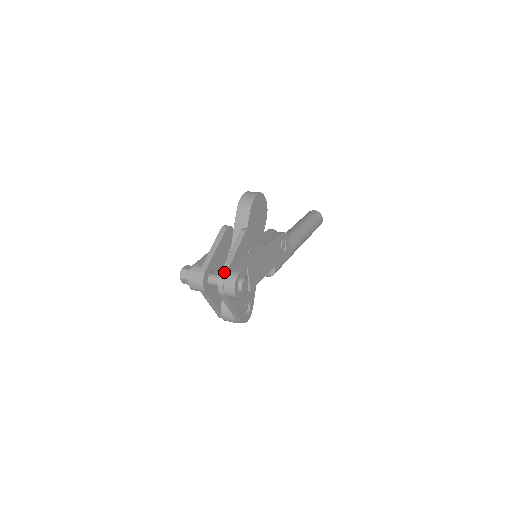
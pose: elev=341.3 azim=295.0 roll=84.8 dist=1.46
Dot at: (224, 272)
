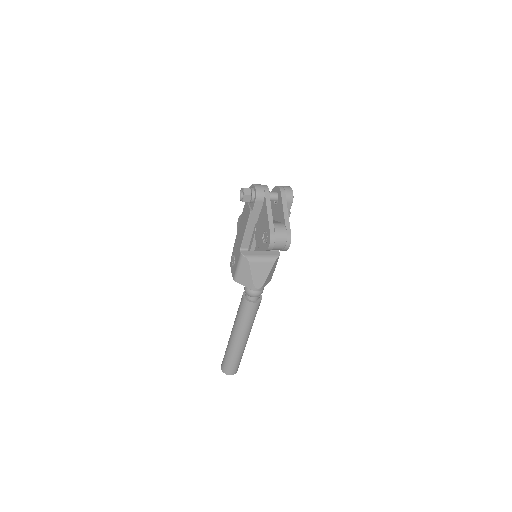
Dot at: occluded
